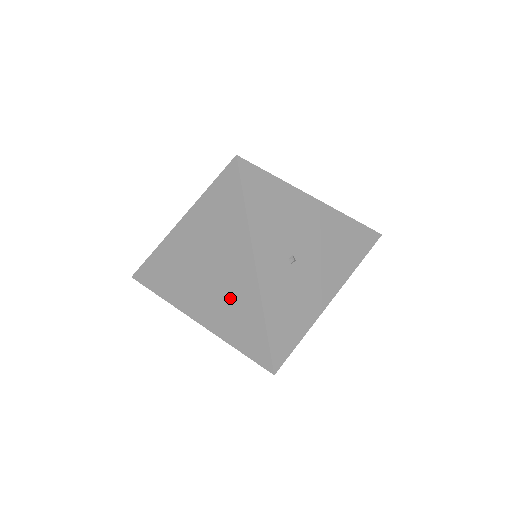
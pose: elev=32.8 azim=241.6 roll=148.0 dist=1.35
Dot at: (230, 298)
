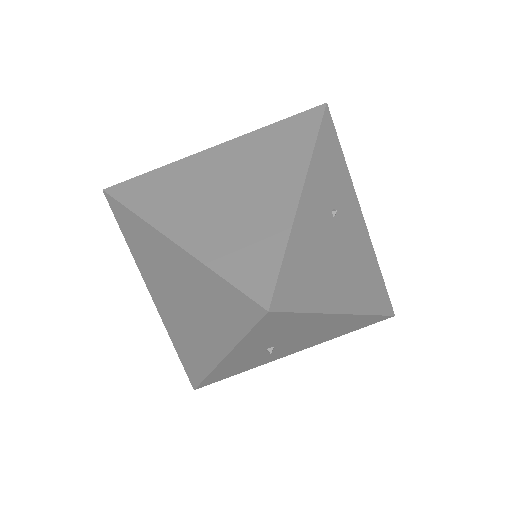
Dot at: (188, 334)
